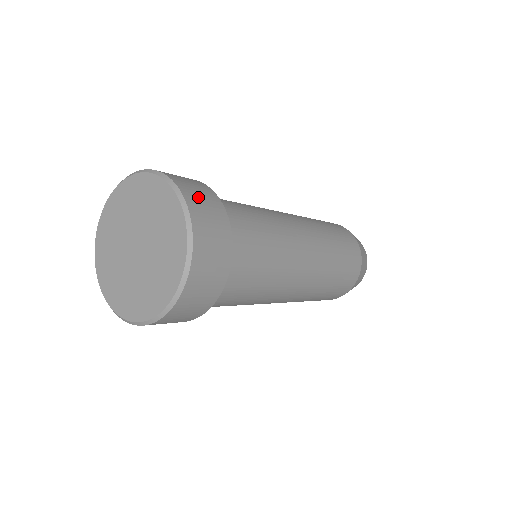
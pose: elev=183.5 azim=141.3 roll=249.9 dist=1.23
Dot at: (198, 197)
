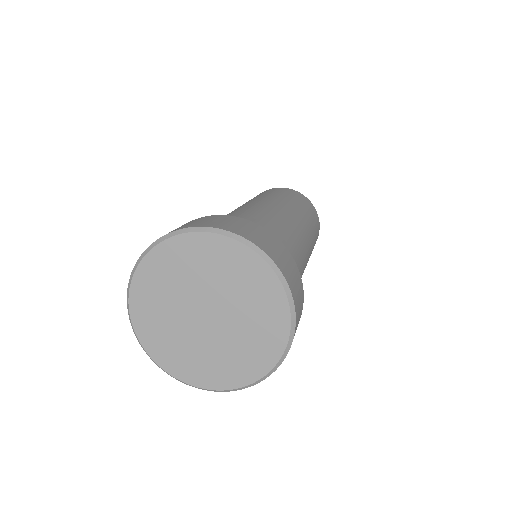
Dot at: (259, 238)
